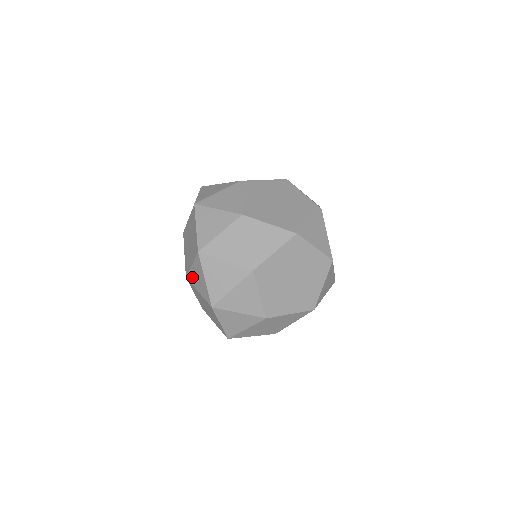
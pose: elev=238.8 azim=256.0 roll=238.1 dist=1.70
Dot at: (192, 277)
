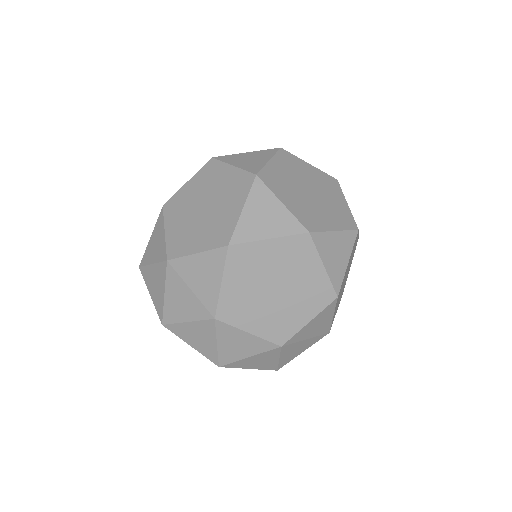
Dot at: occluded
